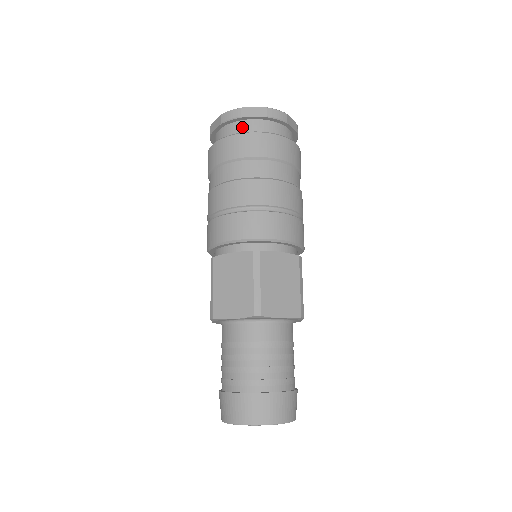
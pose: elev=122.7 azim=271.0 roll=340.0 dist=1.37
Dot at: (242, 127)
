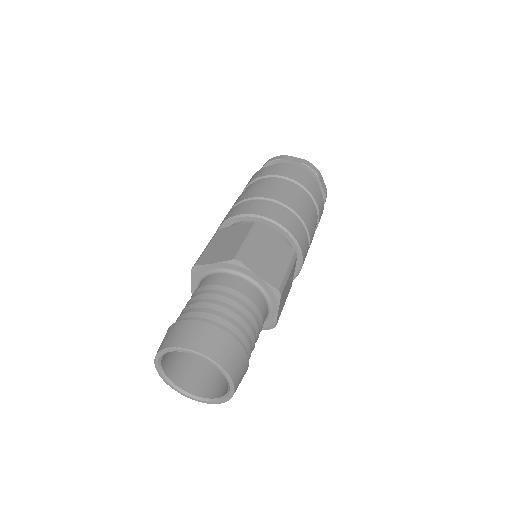
Dot at: occluded
